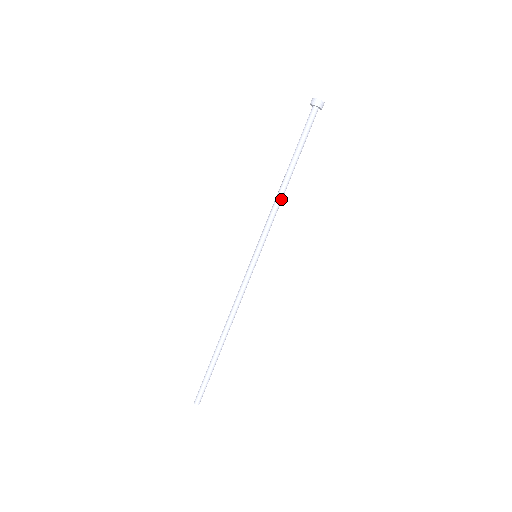
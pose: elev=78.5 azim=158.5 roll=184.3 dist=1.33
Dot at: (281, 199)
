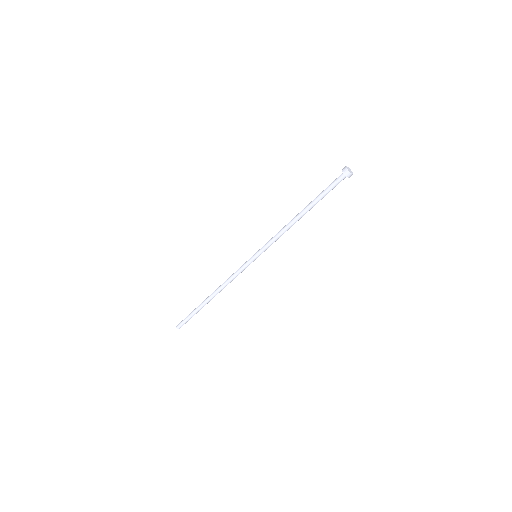
Dot at: occluded
